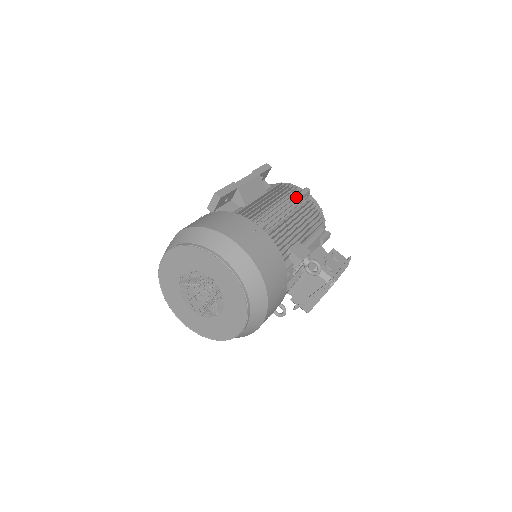
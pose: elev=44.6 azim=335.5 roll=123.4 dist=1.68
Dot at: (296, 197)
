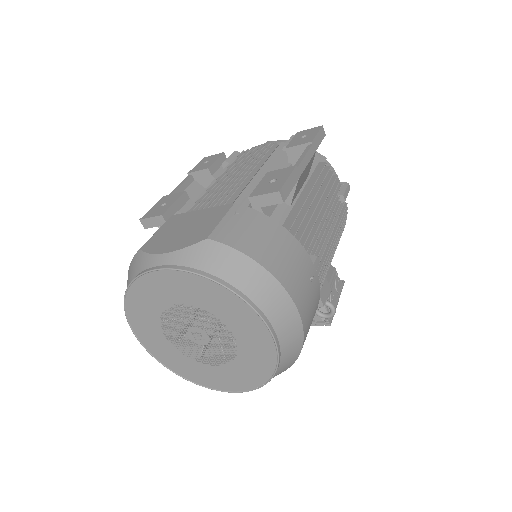
Dot at: (338, 198)
